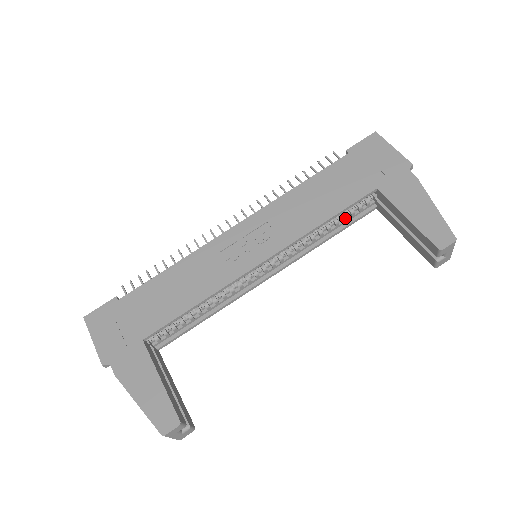
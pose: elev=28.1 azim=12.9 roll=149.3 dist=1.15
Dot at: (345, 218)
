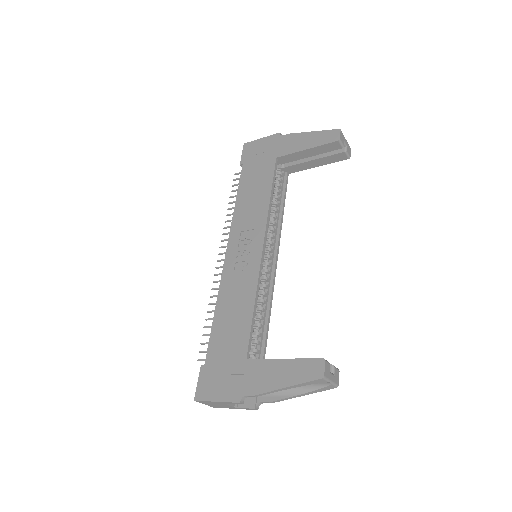
Dot at: (279, 191)
